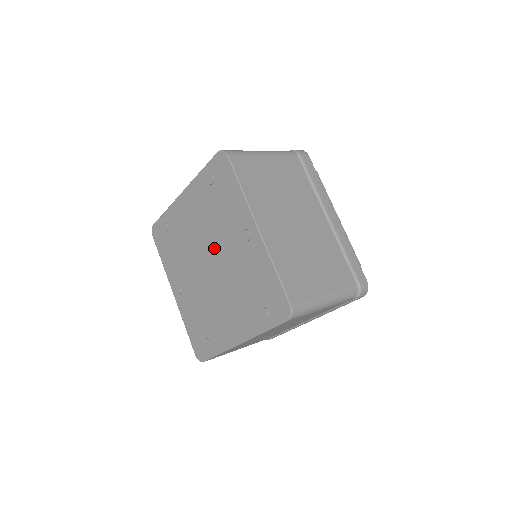
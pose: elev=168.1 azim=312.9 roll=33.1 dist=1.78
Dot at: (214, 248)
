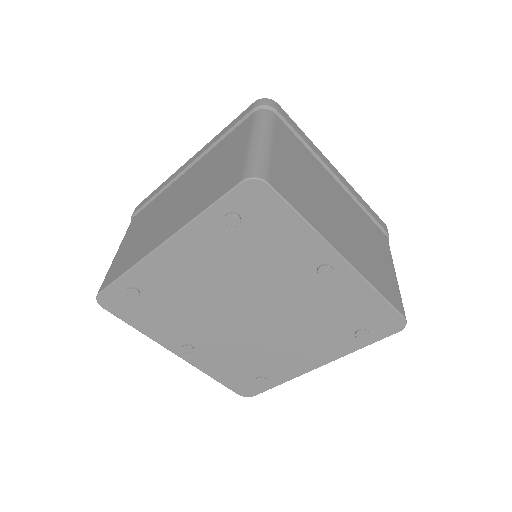
Dot at: (256, 295)
